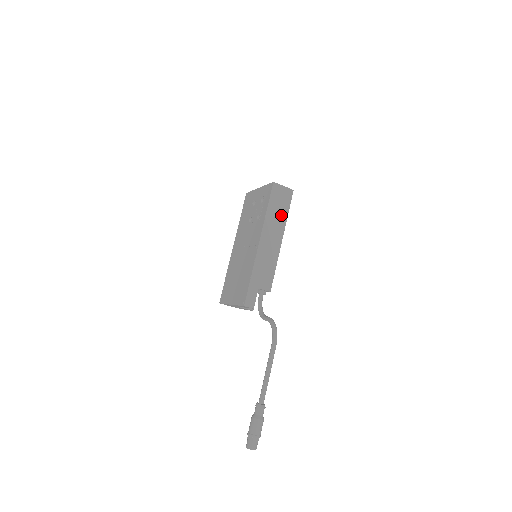
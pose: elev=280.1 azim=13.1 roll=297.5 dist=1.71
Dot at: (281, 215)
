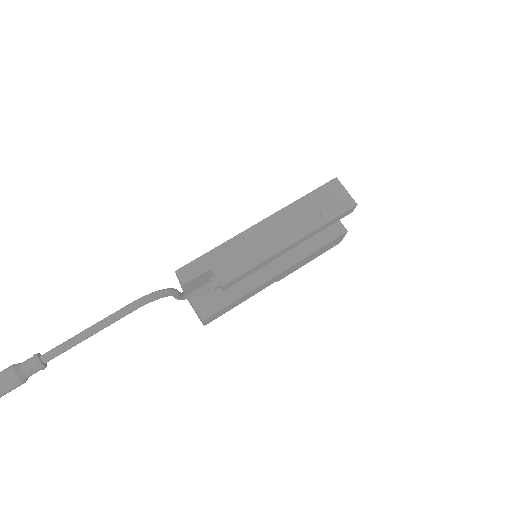
Dot at: (316, 217)
